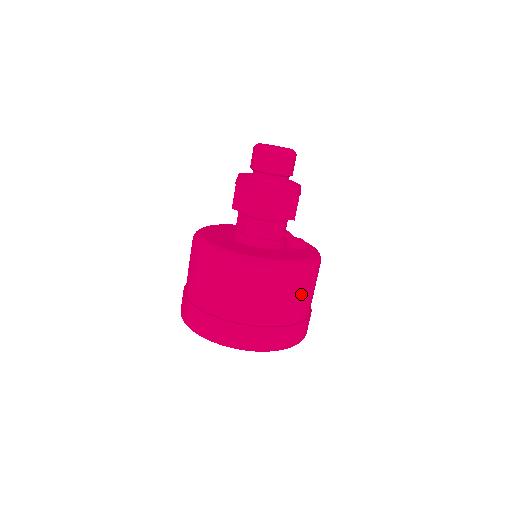
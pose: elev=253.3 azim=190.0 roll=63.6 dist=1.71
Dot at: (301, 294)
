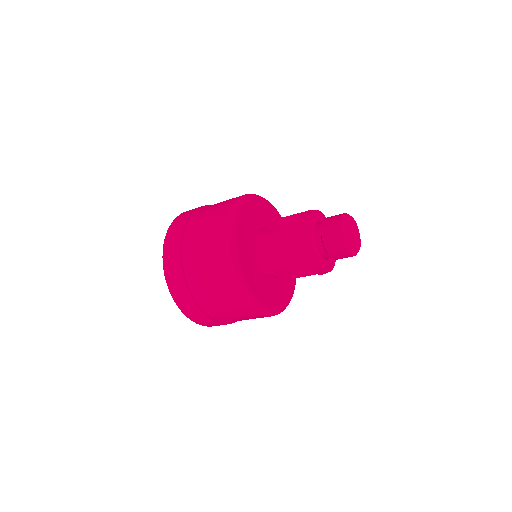
Dot at: occluded
